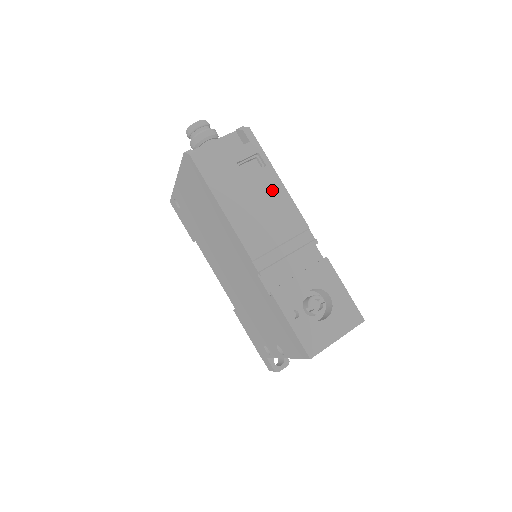
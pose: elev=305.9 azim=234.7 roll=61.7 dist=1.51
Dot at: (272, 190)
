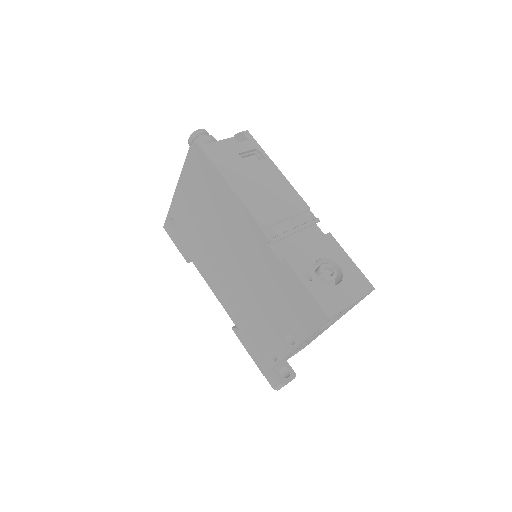
Dot at: (273, 176)
